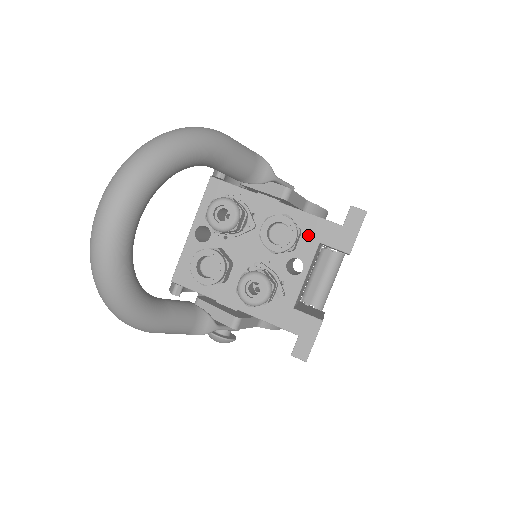
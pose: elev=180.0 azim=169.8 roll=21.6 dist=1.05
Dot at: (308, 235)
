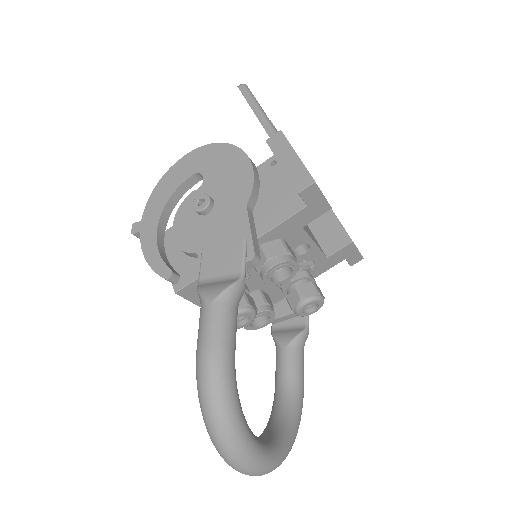
Dot at: (289, 234)
